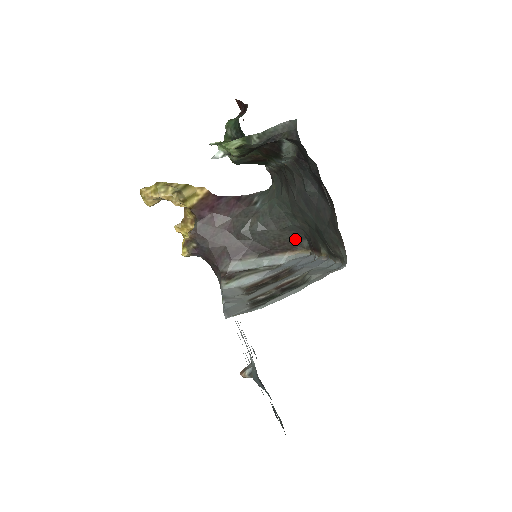
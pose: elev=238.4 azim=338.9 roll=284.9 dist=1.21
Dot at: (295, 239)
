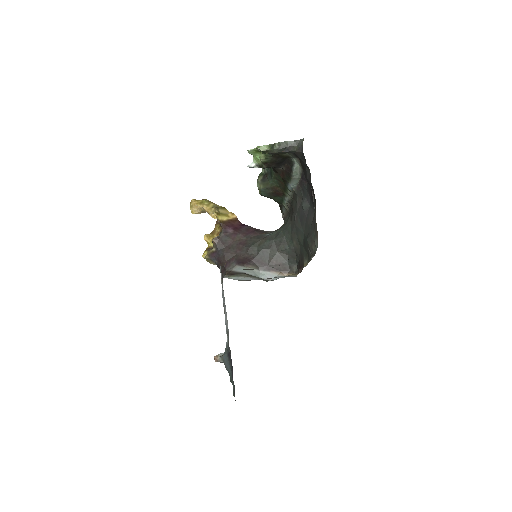
Dot at: (288, 263)
